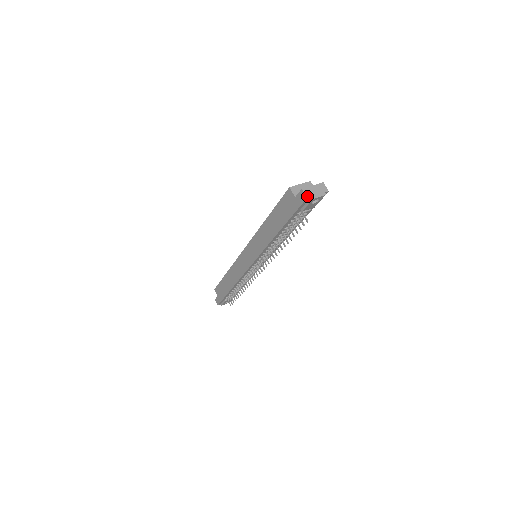
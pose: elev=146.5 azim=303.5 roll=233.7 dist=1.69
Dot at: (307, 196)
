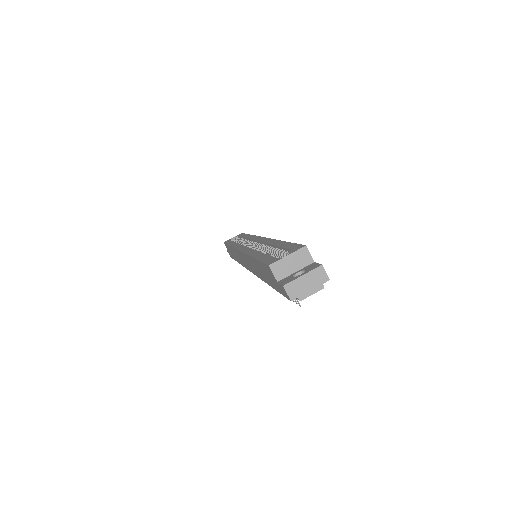
Dot at: (291, 298)
